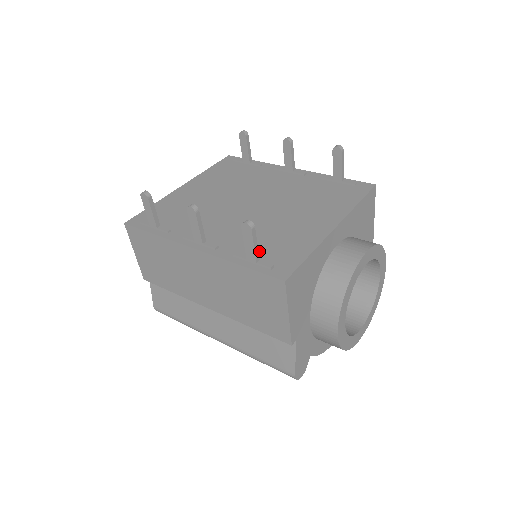
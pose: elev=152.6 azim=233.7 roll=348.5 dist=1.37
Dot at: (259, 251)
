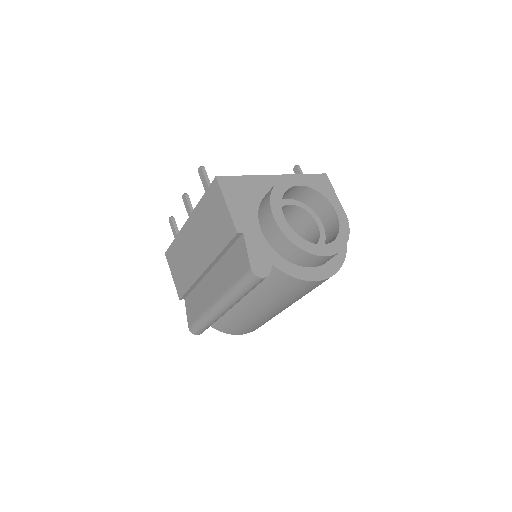
Dot at: occluded
